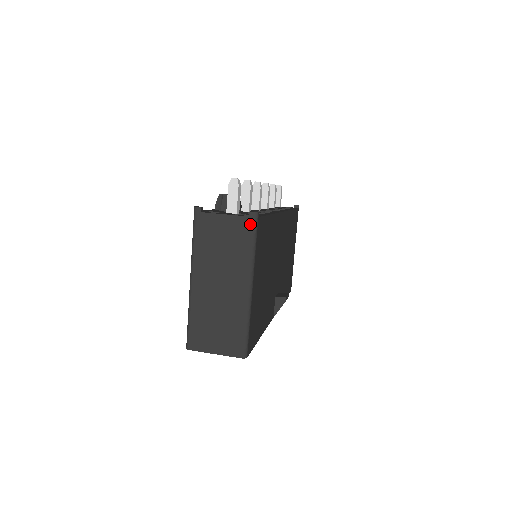
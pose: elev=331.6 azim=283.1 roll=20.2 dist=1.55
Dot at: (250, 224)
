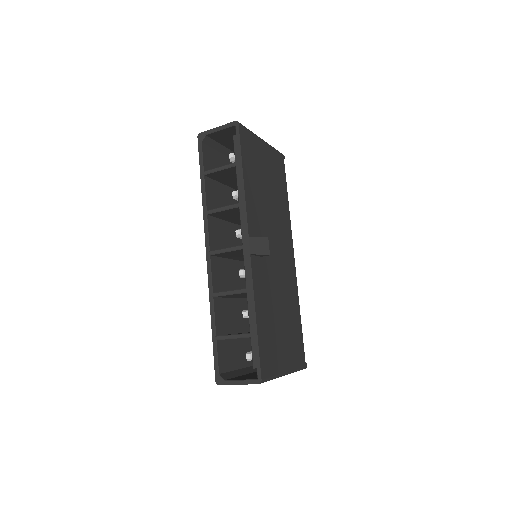
Dot at: occluded
